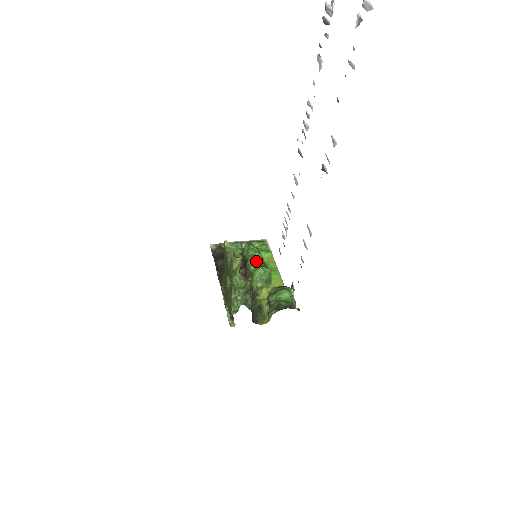
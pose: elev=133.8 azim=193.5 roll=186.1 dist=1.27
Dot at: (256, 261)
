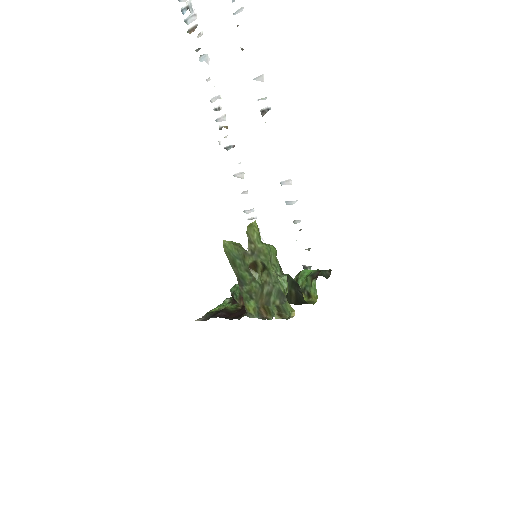
Dot at: occluded
